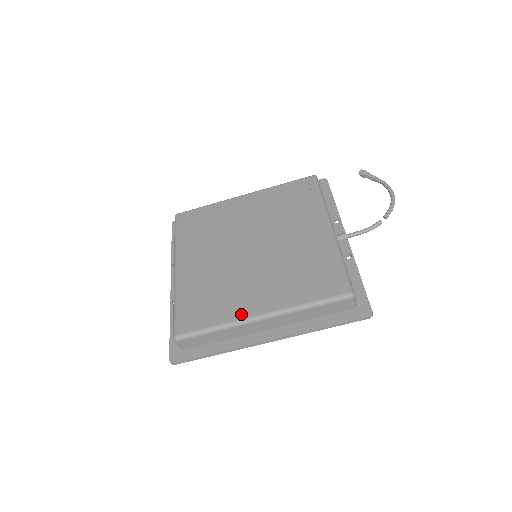
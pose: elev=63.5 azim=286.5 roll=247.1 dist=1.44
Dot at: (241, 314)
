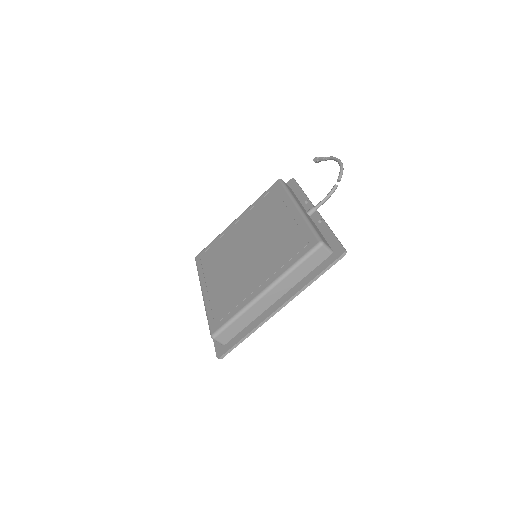
Dot at: (250, 297)
